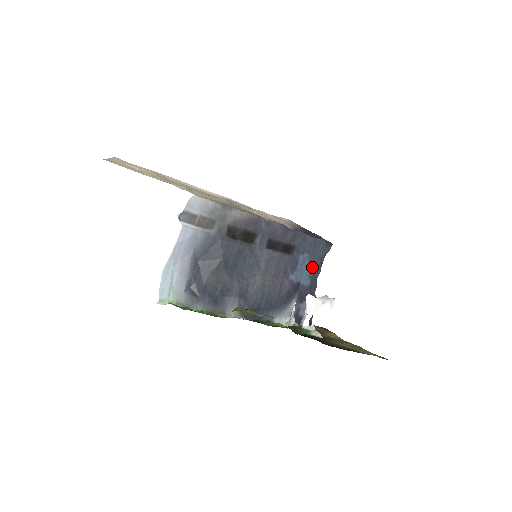
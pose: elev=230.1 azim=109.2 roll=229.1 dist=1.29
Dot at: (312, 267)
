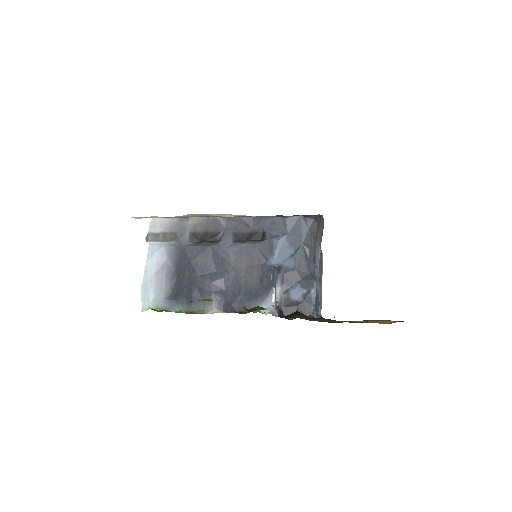
Dot at: (294, 247)
